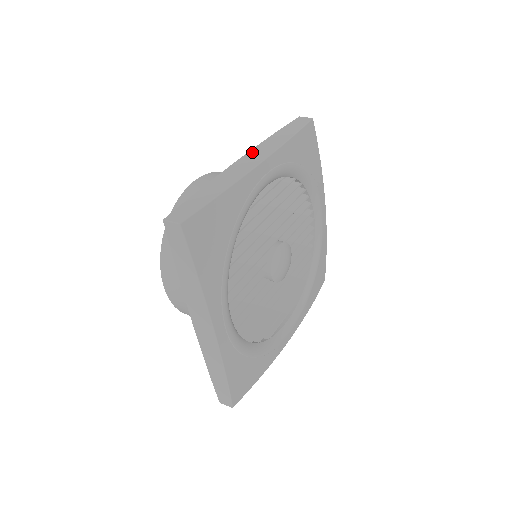
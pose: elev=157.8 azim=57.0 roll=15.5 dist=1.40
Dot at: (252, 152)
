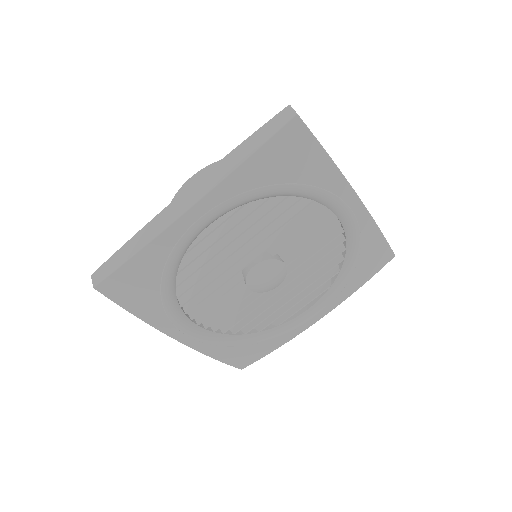
Dot at: (192, 188)
